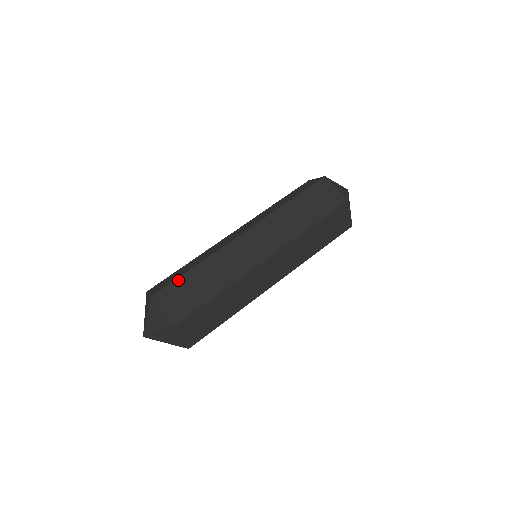
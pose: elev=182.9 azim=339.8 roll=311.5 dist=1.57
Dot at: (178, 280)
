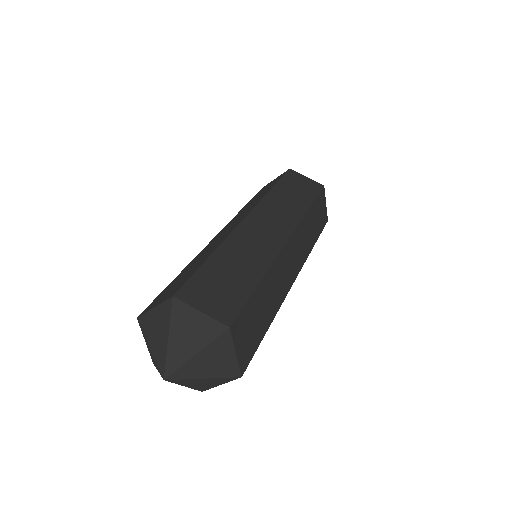
Dot at: (163, 291)
